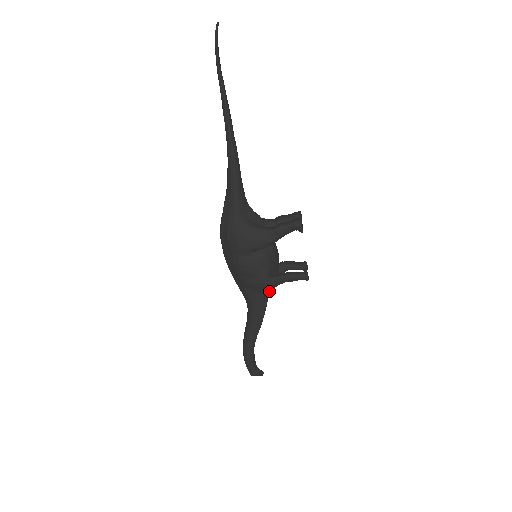
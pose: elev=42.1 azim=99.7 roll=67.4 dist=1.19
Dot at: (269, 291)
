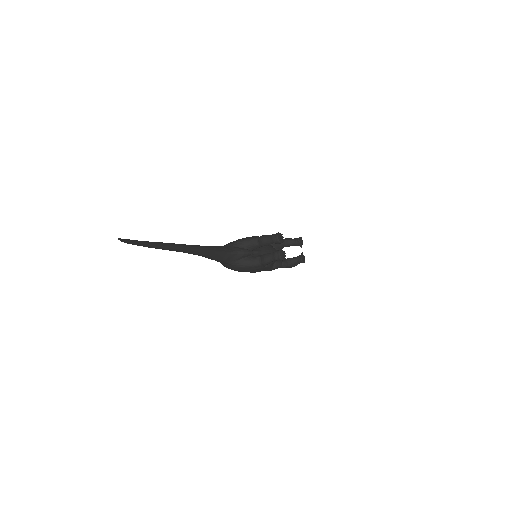
Dot at: occluded
